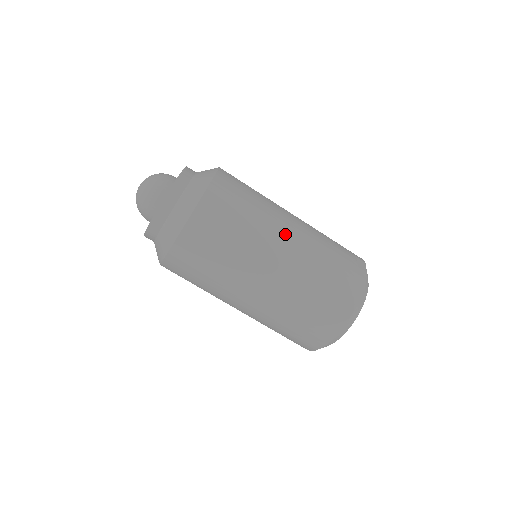
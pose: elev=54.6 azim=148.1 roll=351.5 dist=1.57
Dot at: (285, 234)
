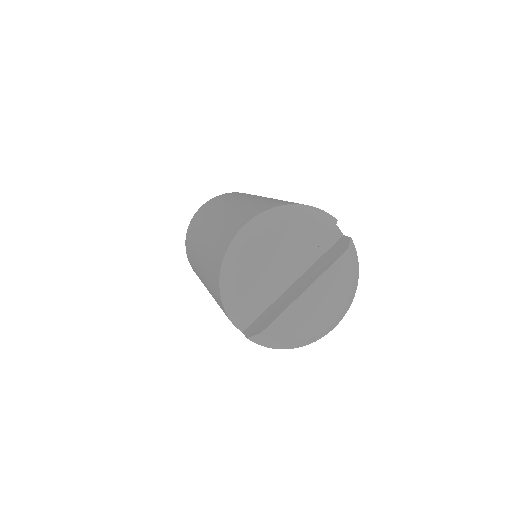
Dot at: occluded
